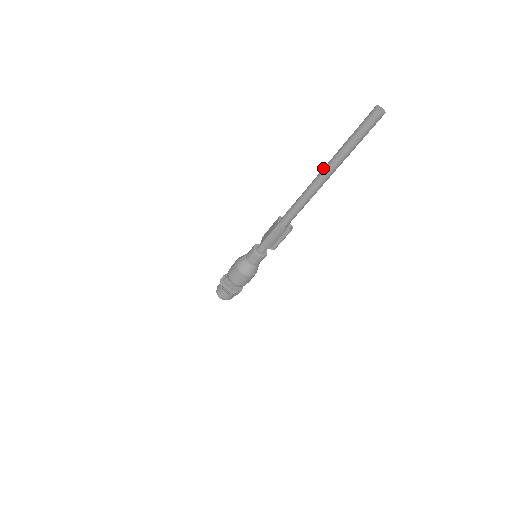
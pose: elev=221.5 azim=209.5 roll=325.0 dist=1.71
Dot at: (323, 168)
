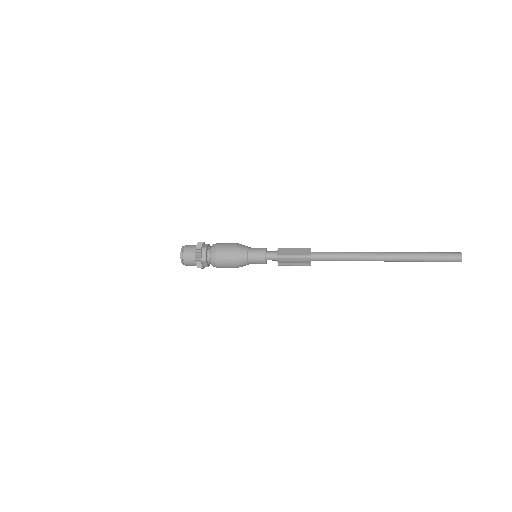
Dot at: (387, 252)
